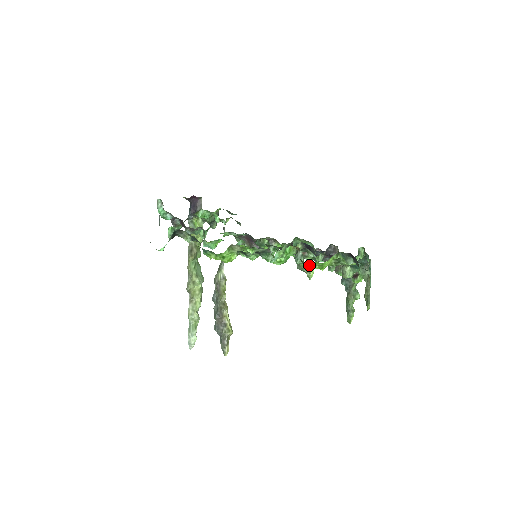
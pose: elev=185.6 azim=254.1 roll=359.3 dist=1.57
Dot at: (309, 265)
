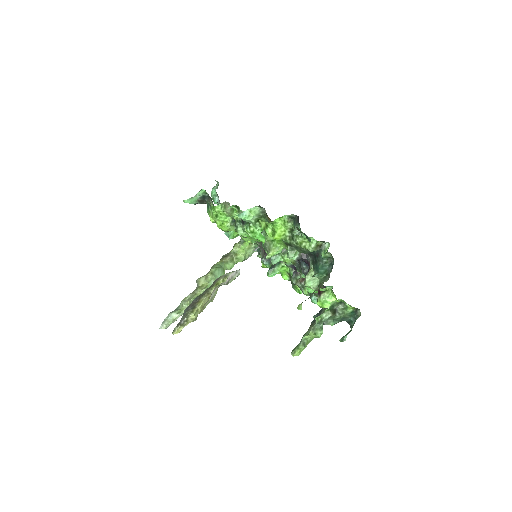
Dot at: (262, 223)
